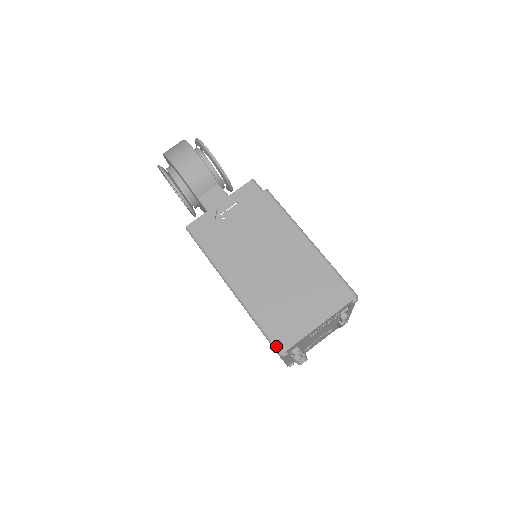
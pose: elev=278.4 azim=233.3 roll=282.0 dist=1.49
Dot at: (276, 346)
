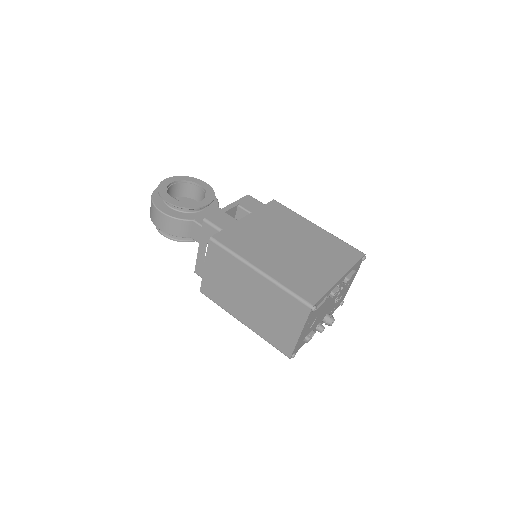
Dot at: (284, 354)
